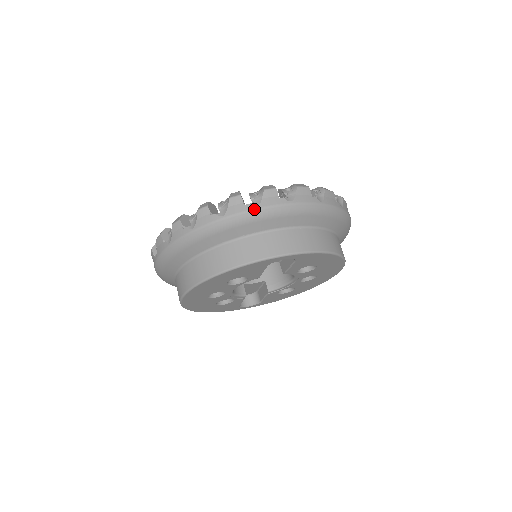
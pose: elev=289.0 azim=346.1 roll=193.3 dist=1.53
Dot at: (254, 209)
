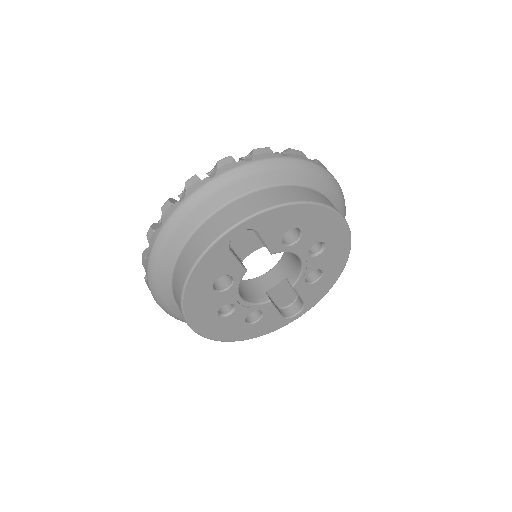
Dot at: (181, 204)
